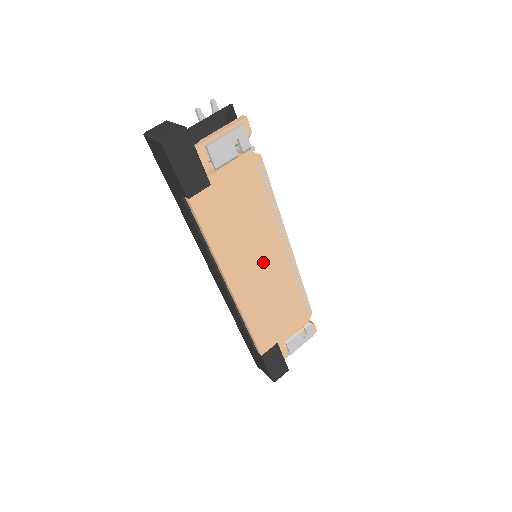
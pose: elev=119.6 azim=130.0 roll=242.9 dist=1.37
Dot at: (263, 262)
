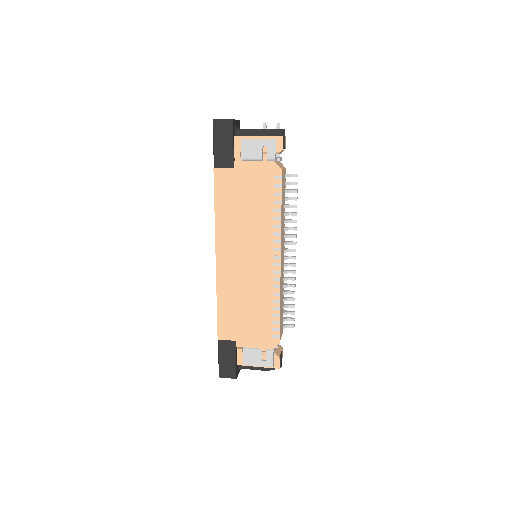
Dot at: (251, 257)
